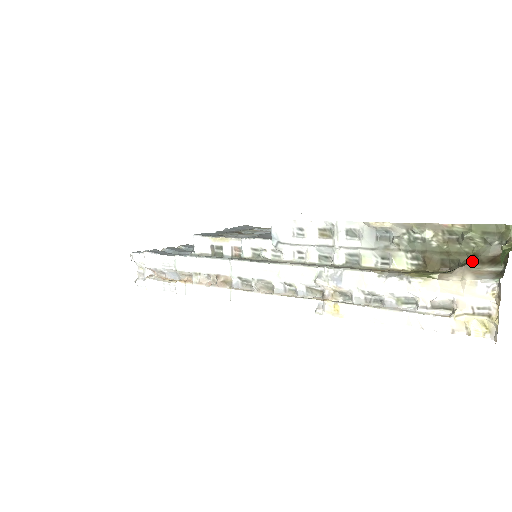
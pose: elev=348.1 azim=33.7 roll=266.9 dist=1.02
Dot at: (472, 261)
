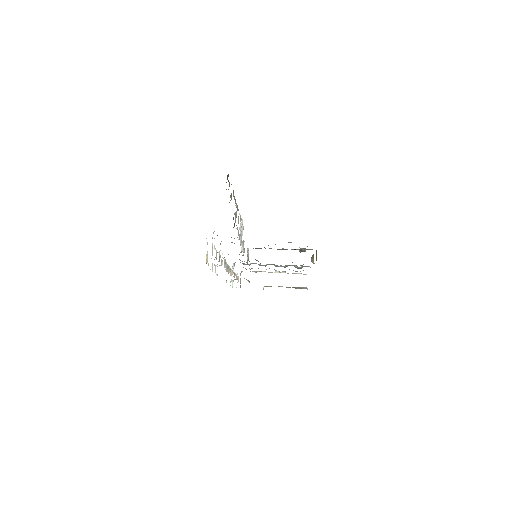
Dot at: occluded
